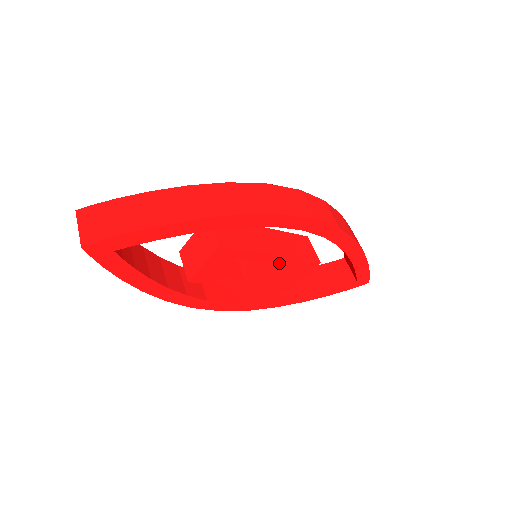
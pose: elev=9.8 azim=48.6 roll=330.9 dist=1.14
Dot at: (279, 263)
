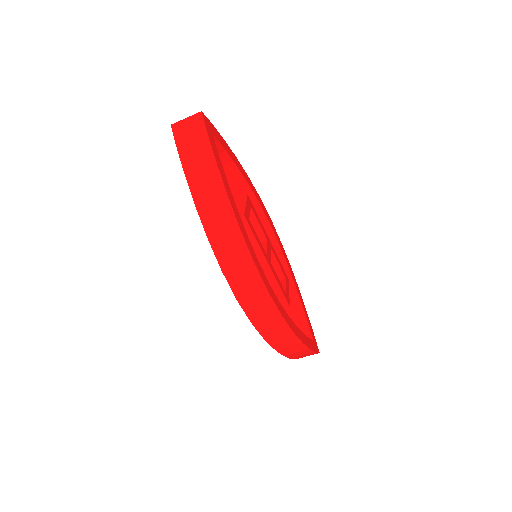
Dot at: (273, 253)
